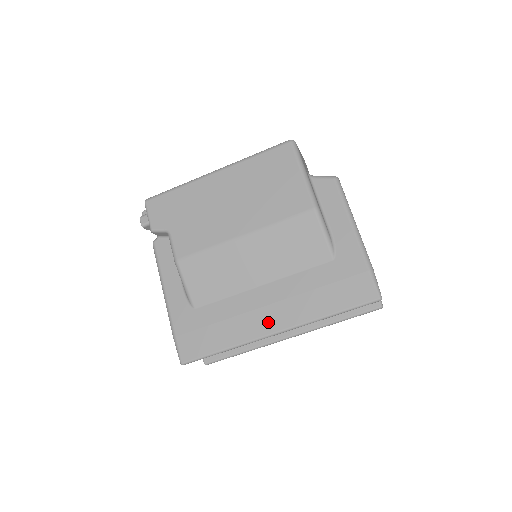
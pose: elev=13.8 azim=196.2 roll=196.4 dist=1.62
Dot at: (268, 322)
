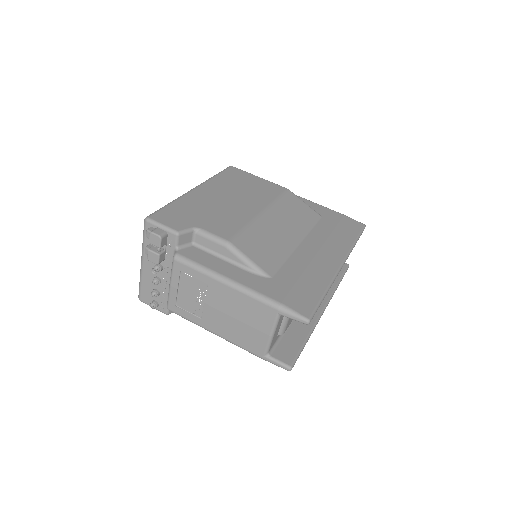
Dot at: (330, 260)
